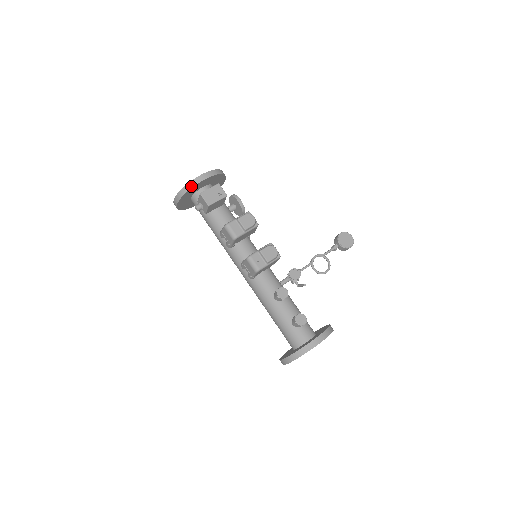
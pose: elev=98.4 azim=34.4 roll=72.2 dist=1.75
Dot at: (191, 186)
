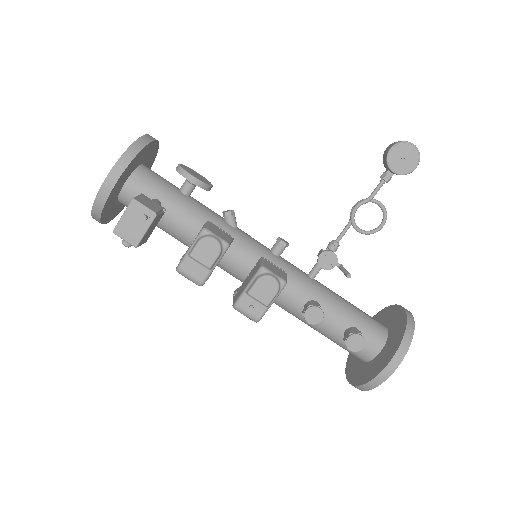
Dot at: (100, 208)
